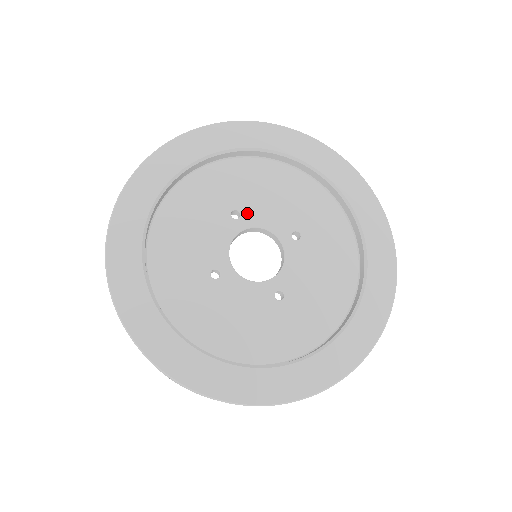
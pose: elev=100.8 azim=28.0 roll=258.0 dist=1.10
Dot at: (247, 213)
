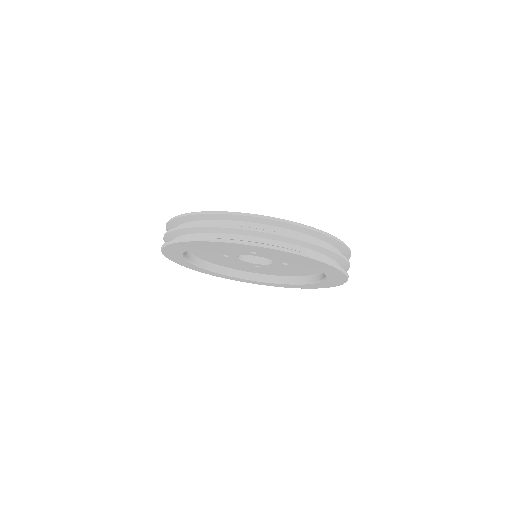
Dot at: occluded
